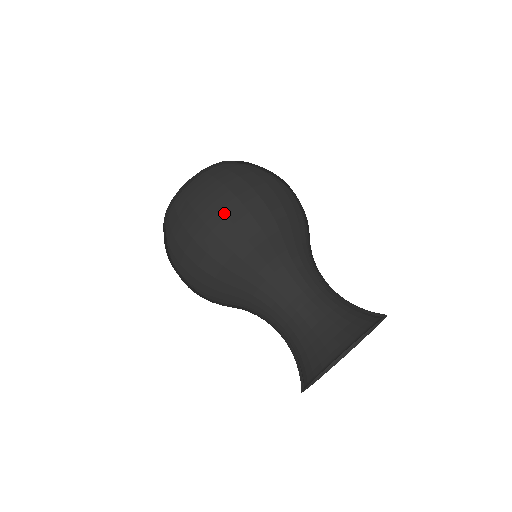
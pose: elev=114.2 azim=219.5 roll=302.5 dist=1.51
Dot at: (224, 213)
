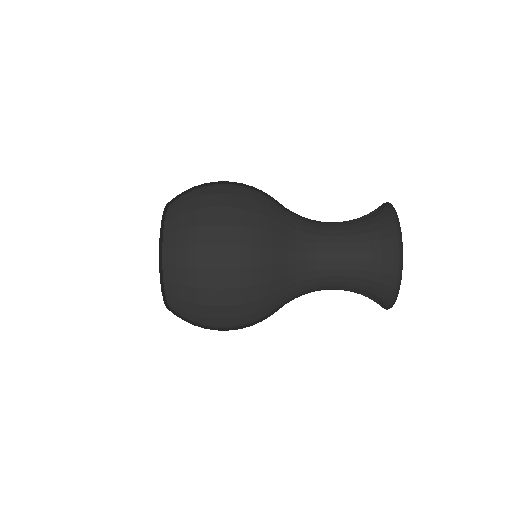
Dot at: (225, 288)
